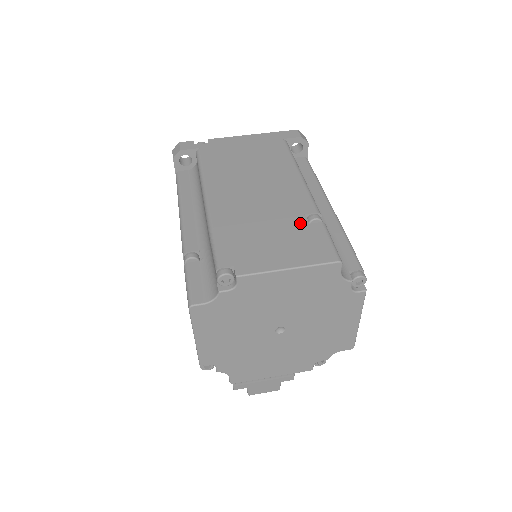
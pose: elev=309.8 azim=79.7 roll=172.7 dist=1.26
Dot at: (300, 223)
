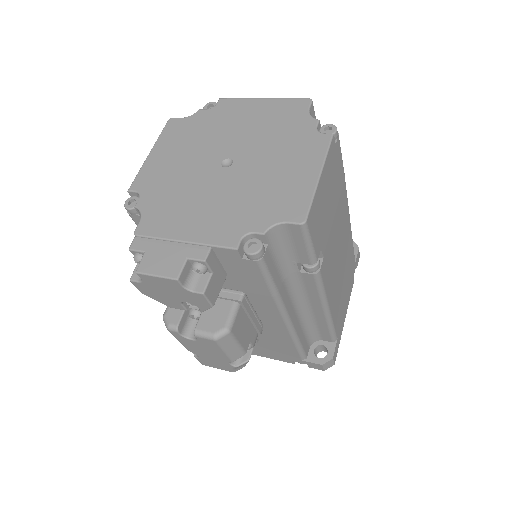
Dot at: occluded
